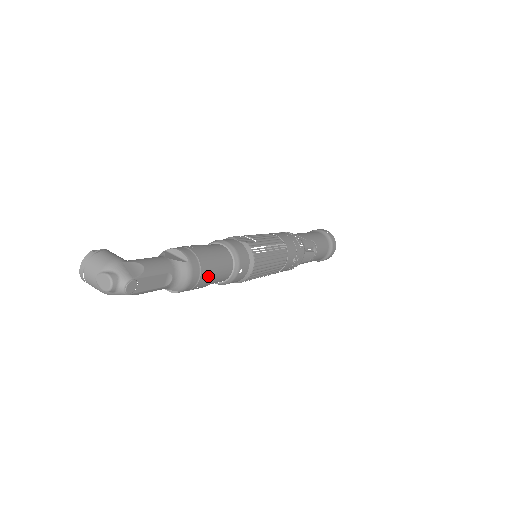
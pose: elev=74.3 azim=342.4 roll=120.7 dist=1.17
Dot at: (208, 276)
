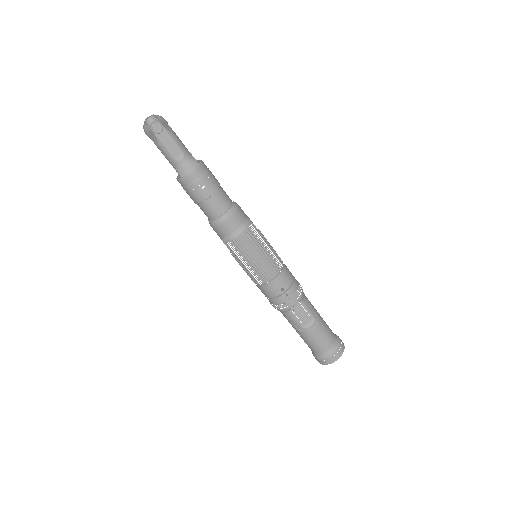
Dot at: (205, 190)
